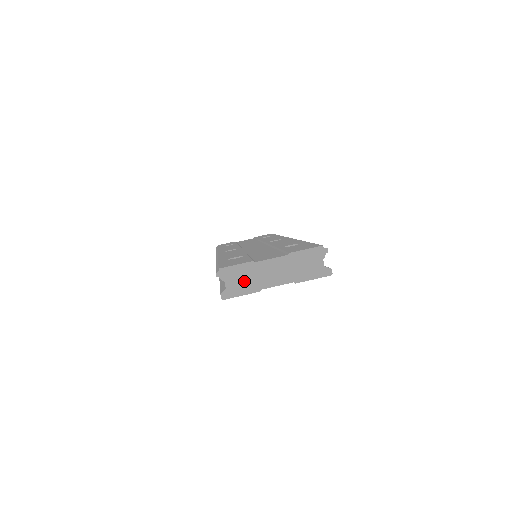
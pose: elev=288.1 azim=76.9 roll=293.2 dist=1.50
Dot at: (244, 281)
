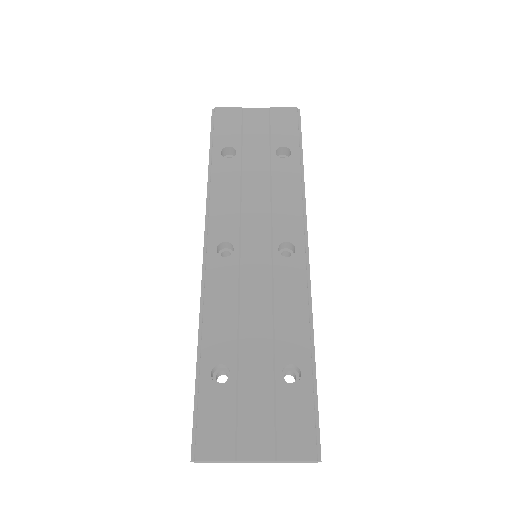
Dot at: (221, 462)
